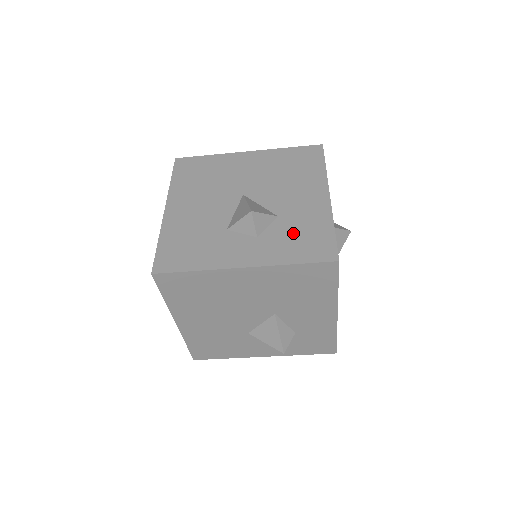
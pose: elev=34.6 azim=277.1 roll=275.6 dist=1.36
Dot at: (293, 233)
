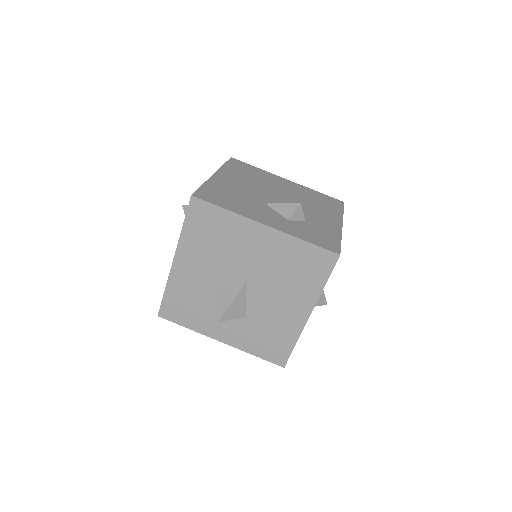
Dot at: occluded
